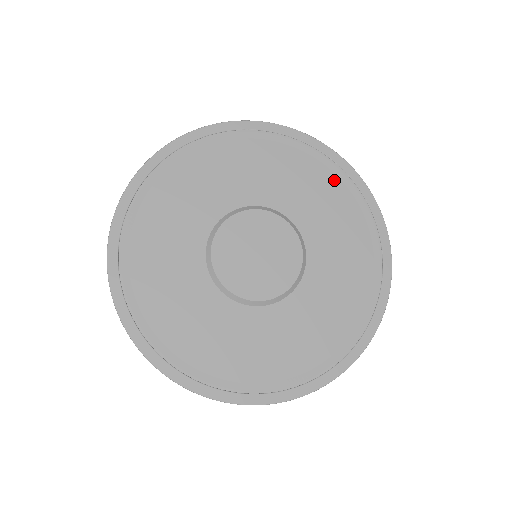
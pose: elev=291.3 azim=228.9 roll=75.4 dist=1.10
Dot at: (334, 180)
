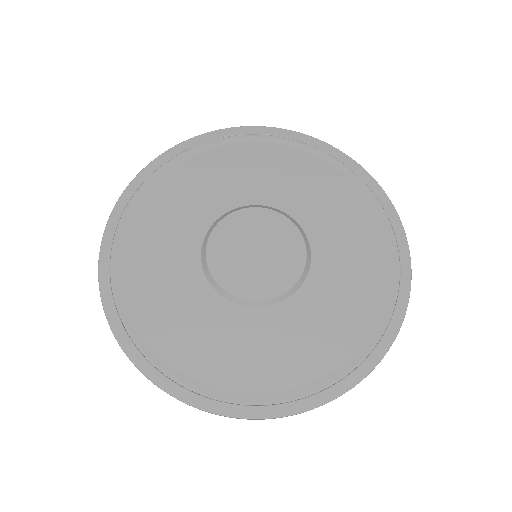
Dot at: (383, 261)
